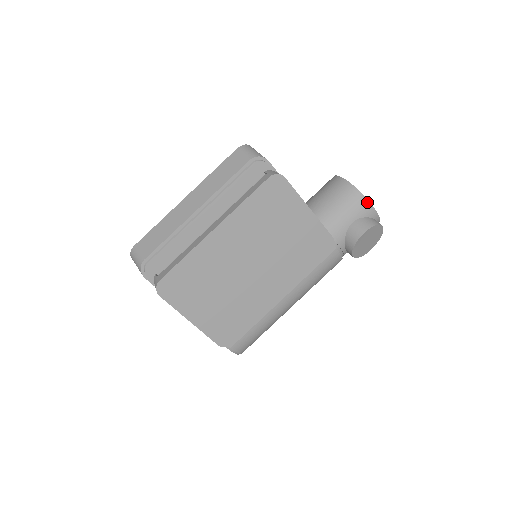
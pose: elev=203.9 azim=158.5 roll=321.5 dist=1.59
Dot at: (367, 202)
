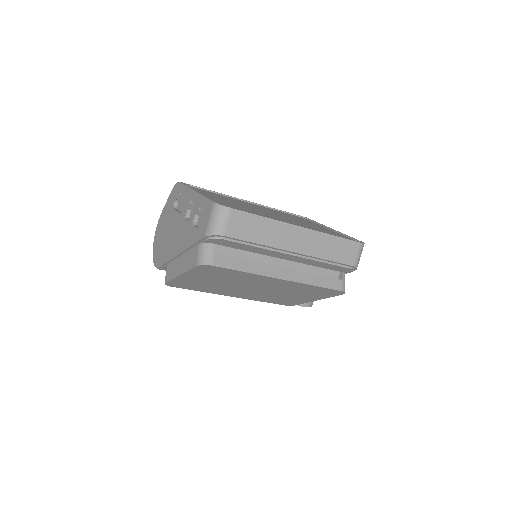
Dot at: occluded
